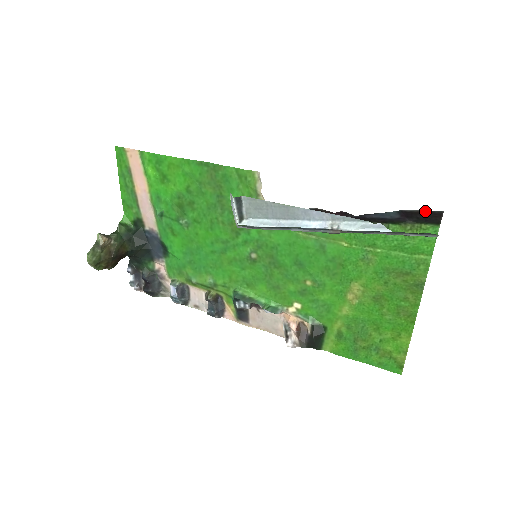
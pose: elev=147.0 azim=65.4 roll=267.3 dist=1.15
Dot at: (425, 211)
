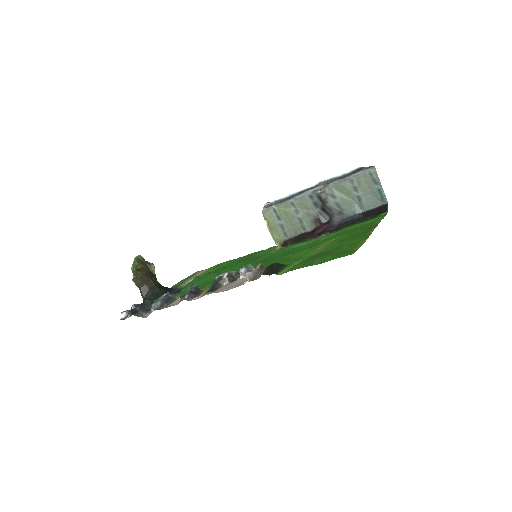
Dot at: (378, 208)
